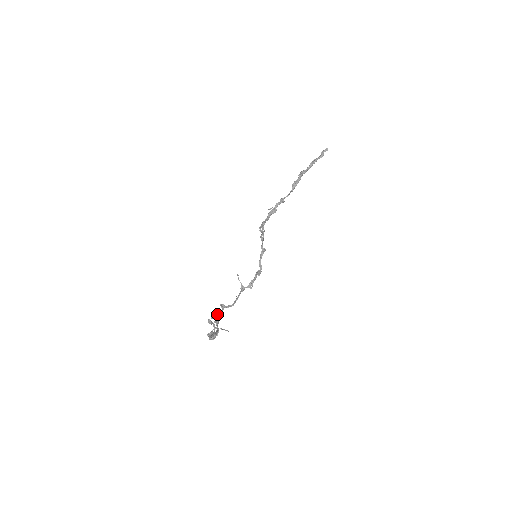
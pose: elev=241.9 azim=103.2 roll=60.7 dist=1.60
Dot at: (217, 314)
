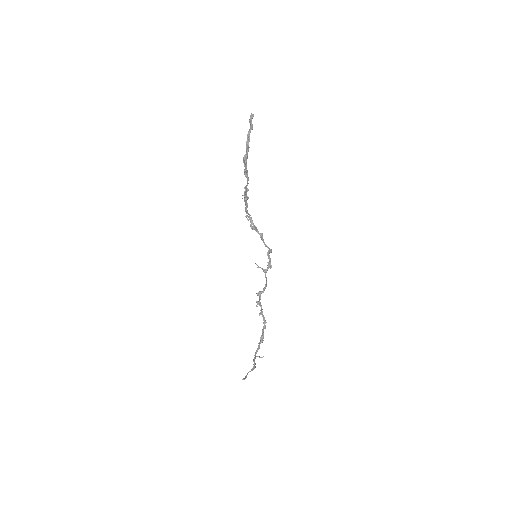
Dot at: occluded
